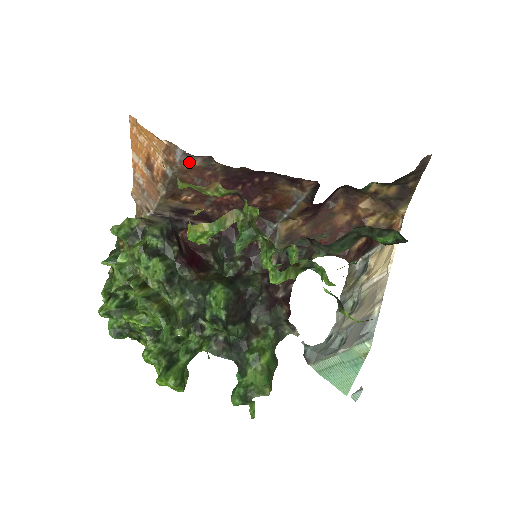
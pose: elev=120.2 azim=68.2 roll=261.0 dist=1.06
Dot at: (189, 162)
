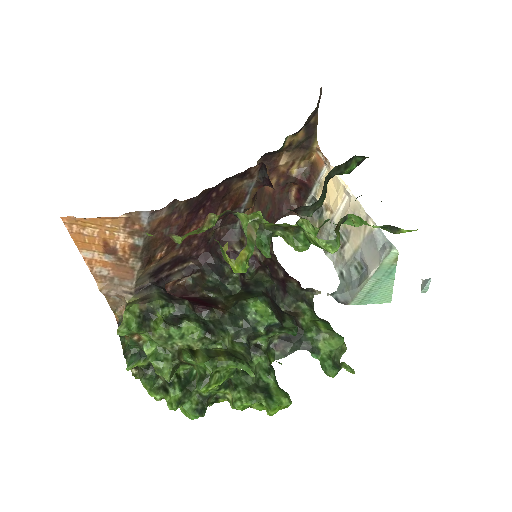
Dot at: (156, 219)
